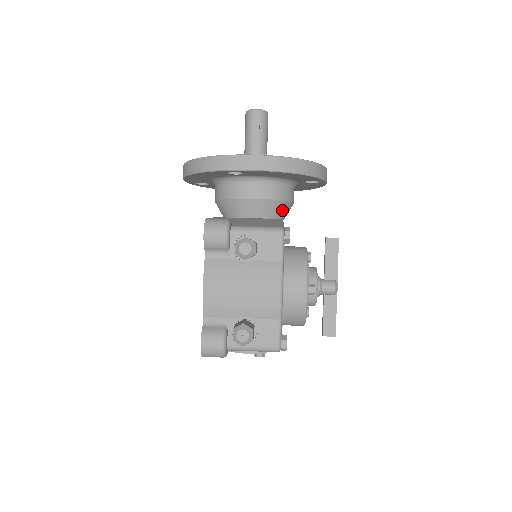
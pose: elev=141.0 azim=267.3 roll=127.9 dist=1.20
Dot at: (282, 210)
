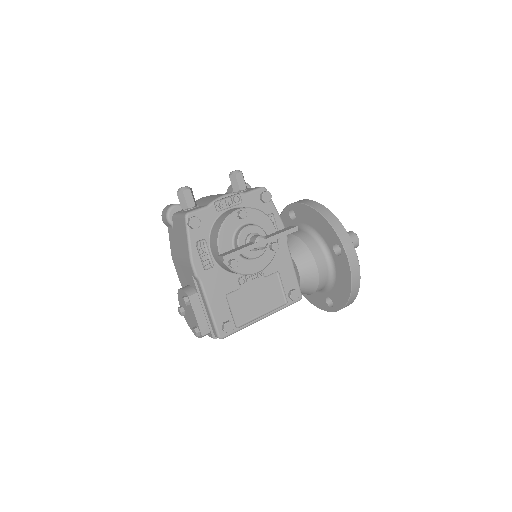
Dot at: (301, 253)
